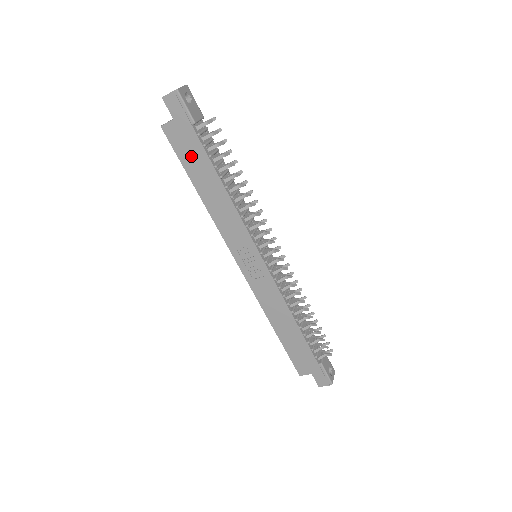
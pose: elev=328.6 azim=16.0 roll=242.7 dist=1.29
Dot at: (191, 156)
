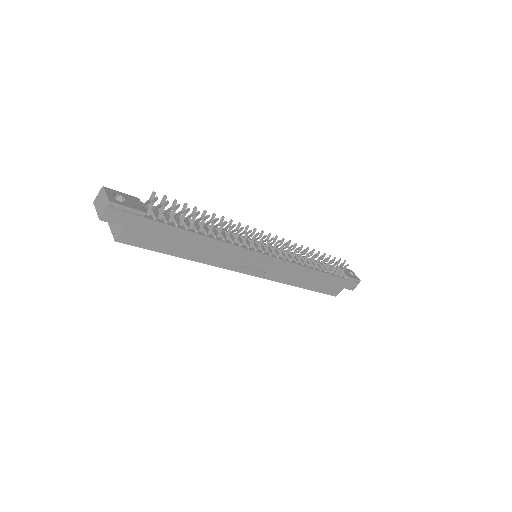
Dot at: (160, 239)
